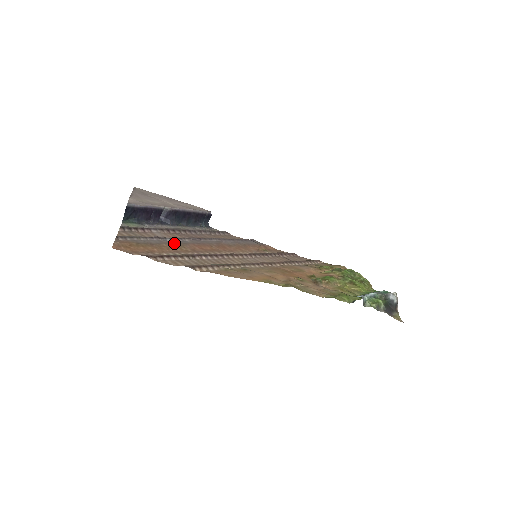
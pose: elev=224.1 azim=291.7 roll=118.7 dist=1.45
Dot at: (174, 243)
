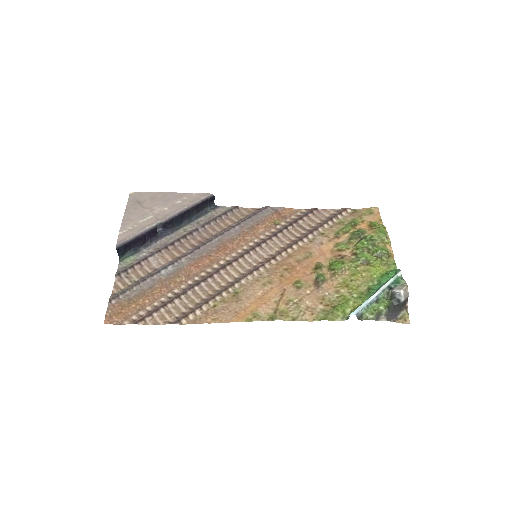
Dot at: (167, 276)
